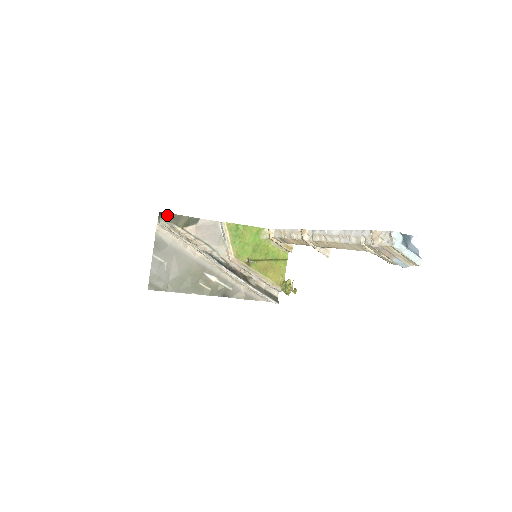
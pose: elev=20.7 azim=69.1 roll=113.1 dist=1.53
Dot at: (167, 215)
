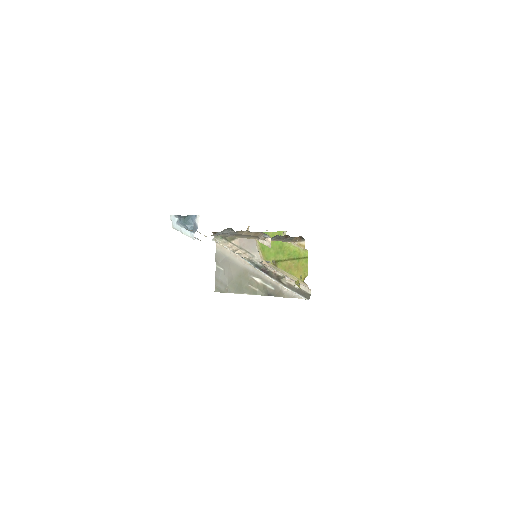
Dot at: occluded
